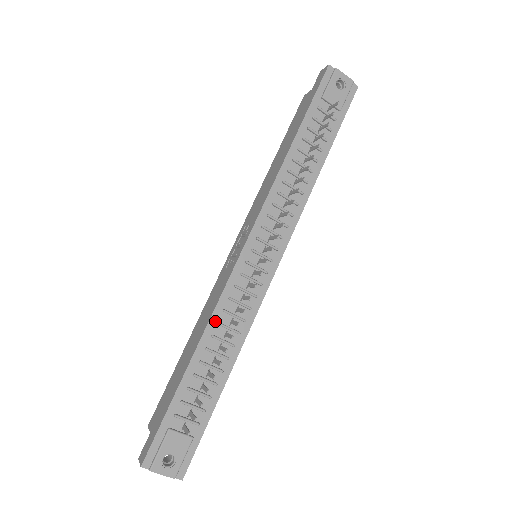
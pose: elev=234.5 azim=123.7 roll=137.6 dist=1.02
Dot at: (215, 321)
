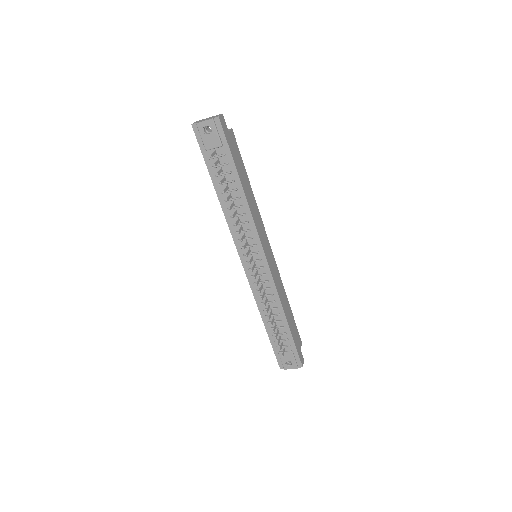
Dot at: (259, 303)
